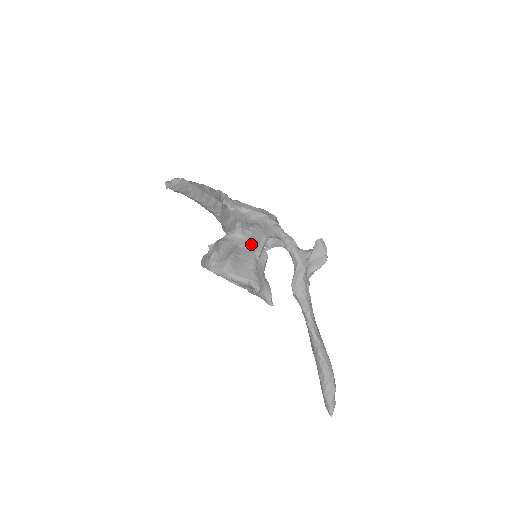
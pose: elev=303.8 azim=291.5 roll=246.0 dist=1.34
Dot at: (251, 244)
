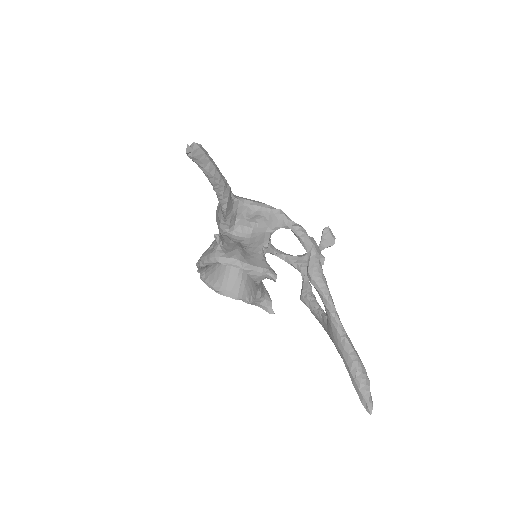
Dot at: (254, 239)
